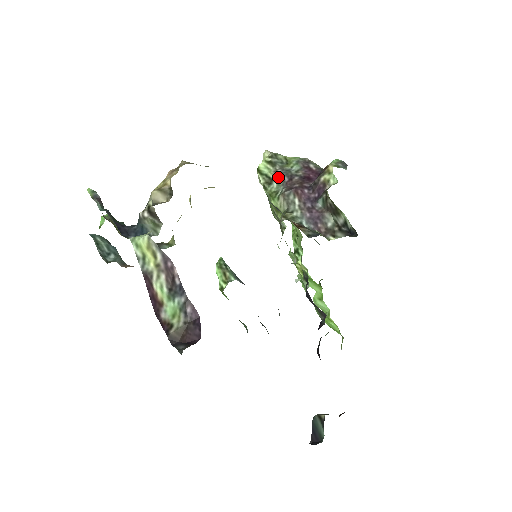
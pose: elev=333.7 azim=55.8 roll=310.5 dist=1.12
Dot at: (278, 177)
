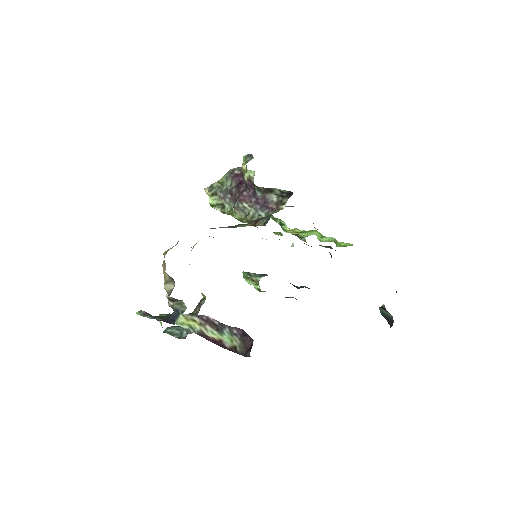
Dot at: (224, 200)
